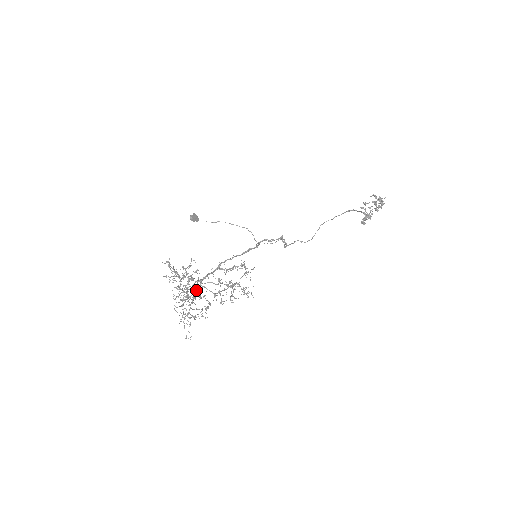
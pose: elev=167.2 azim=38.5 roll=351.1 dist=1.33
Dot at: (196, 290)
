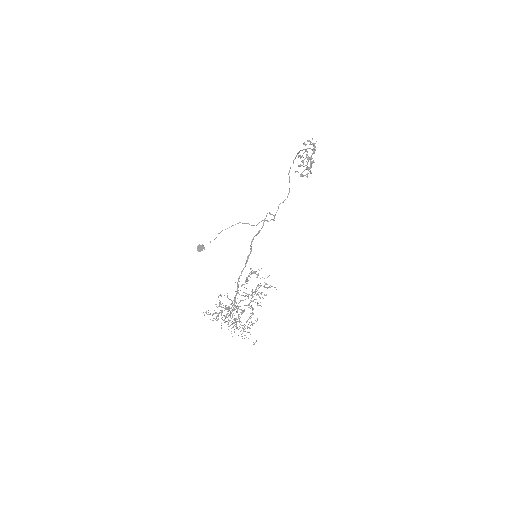
Dot at: occluded
